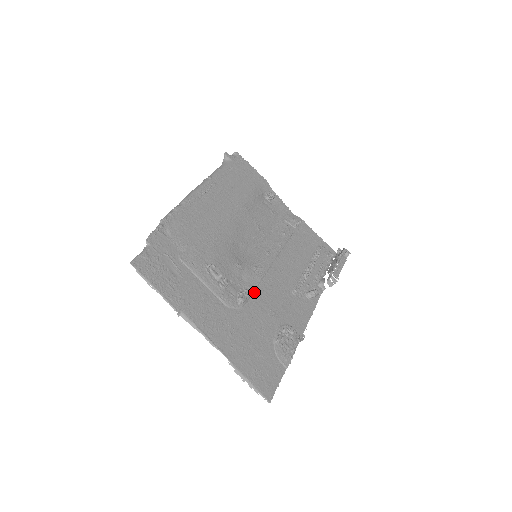
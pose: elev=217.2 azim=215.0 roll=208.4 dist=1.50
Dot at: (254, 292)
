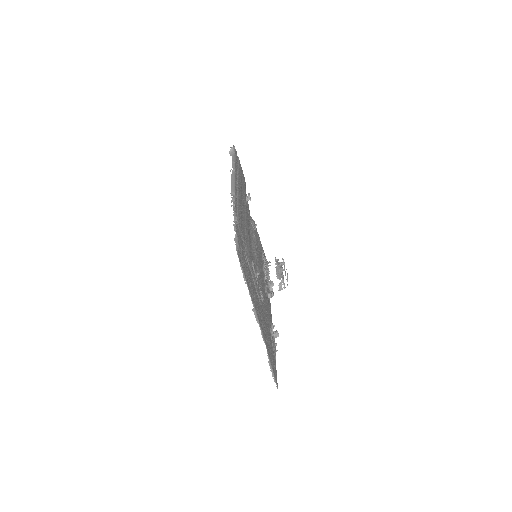
Dot at: (261, 290)
